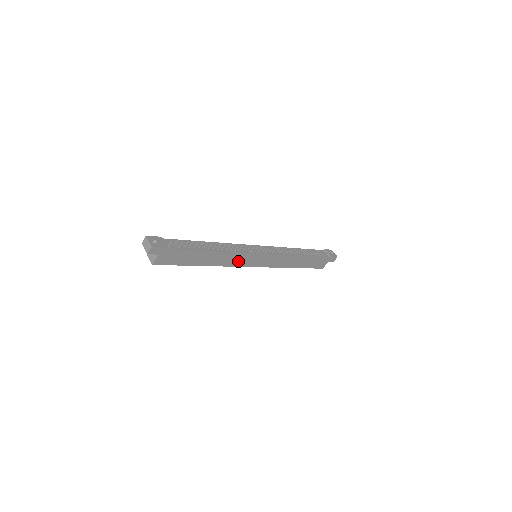
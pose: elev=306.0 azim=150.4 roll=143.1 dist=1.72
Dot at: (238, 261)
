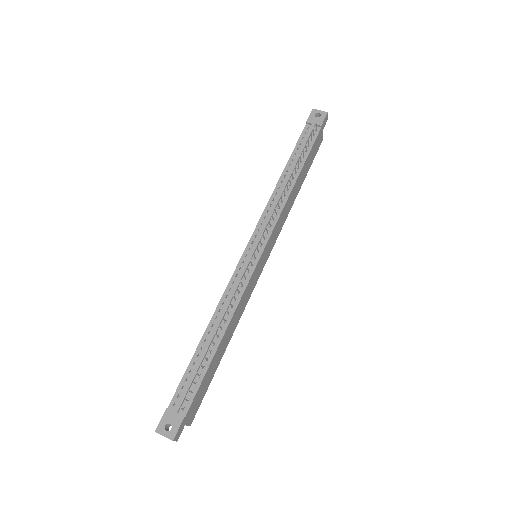
Dot at: (248, 293)
